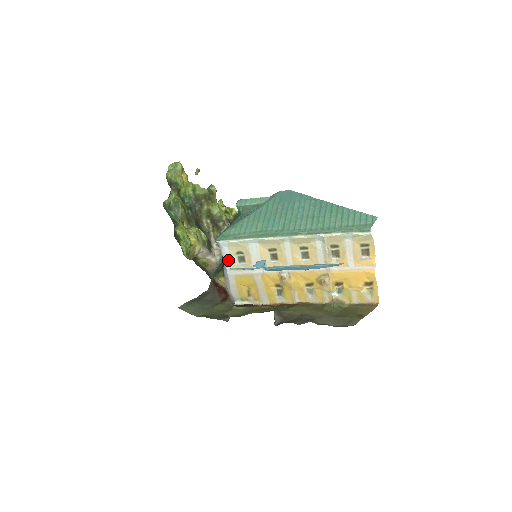
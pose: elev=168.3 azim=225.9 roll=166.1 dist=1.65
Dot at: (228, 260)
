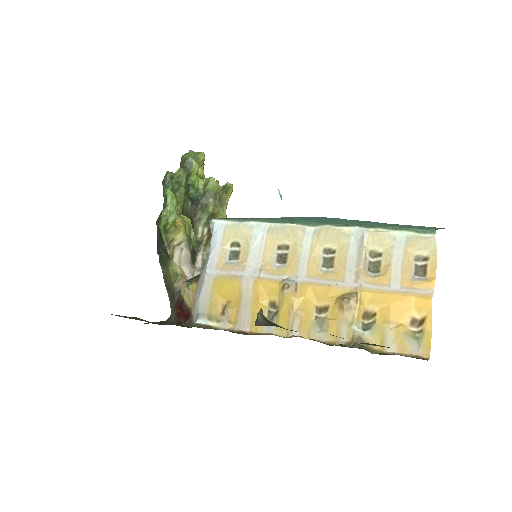
Dot at: (215, 251)
